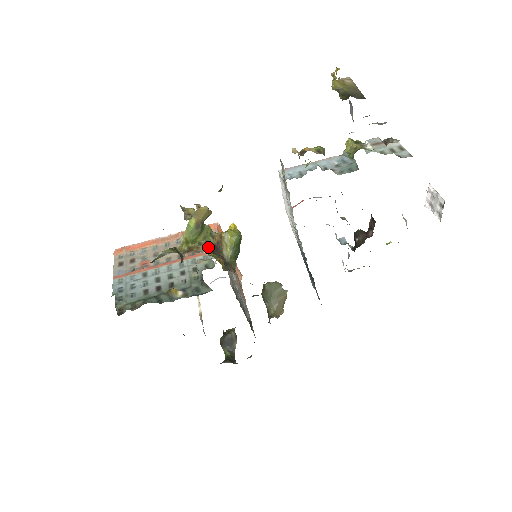
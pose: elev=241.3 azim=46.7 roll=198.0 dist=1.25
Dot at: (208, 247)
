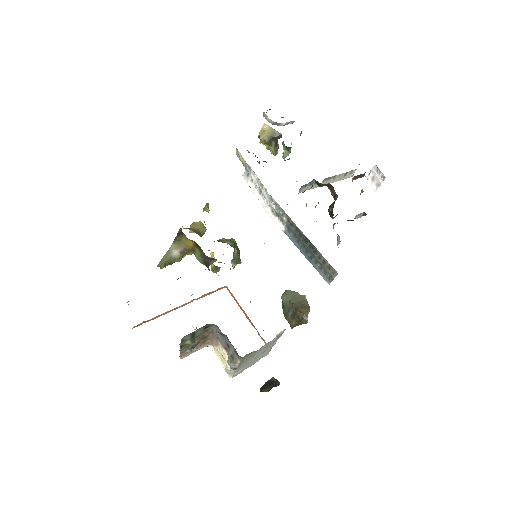
Dot at: occluded
